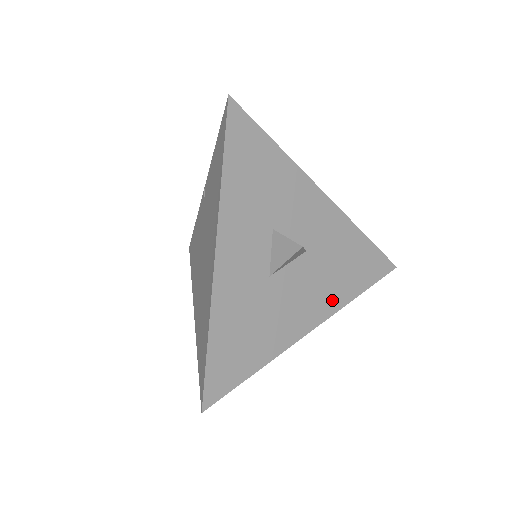
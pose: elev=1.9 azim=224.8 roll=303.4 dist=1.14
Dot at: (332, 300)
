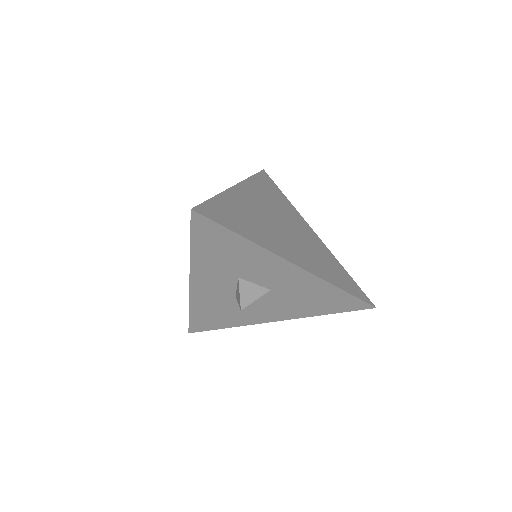
Dot at: (296, 313)
